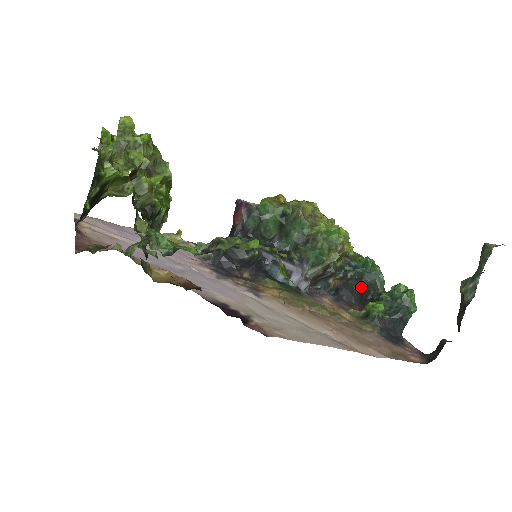
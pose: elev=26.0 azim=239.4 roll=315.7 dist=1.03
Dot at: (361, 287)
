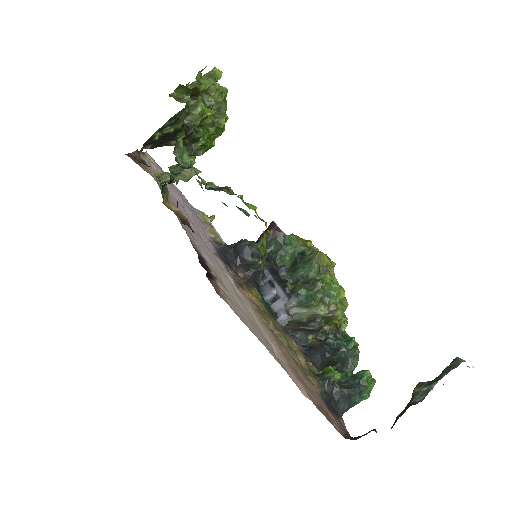
Dot at: (332, 356)
